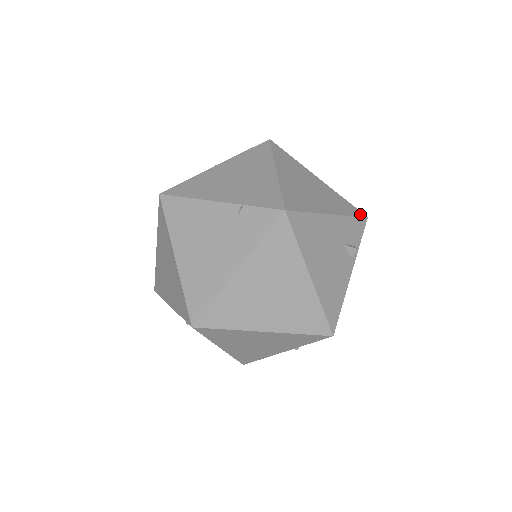
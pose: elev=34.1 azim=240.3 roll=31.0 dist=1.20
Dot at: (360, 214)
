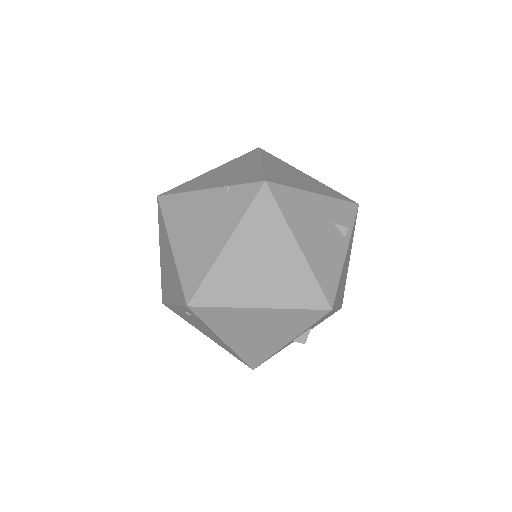
Dot at: (350, 200)
